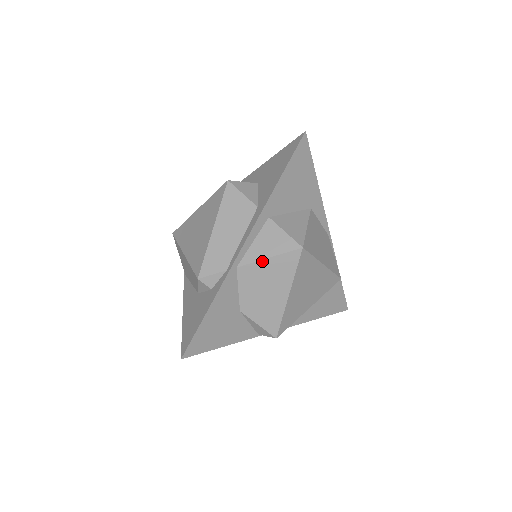
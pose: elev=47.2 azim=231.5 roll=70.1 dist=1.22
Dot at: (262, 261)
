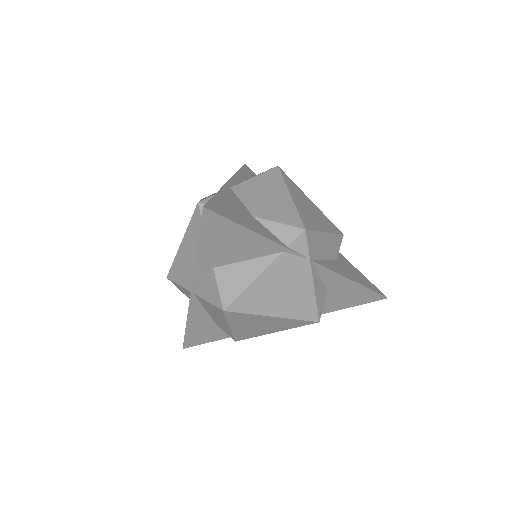
Dot at: (250, 180)
